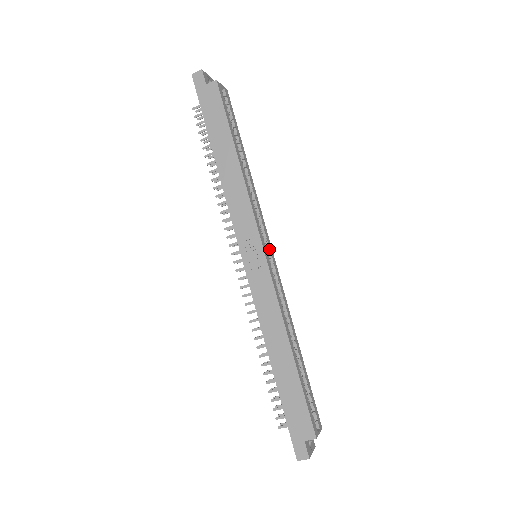
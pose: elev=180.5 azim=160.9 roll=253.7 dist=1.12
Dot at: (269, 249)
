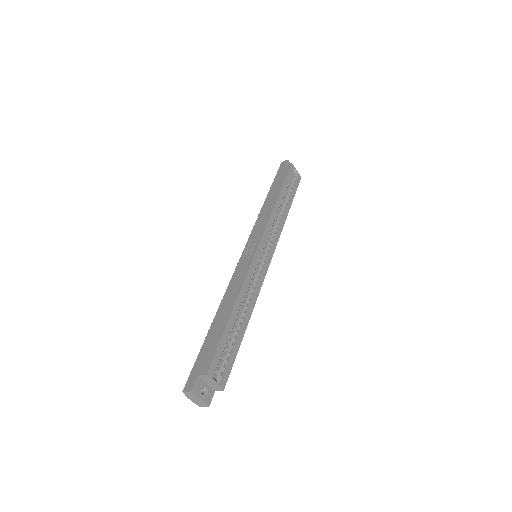
Dot at: (267, 254)
